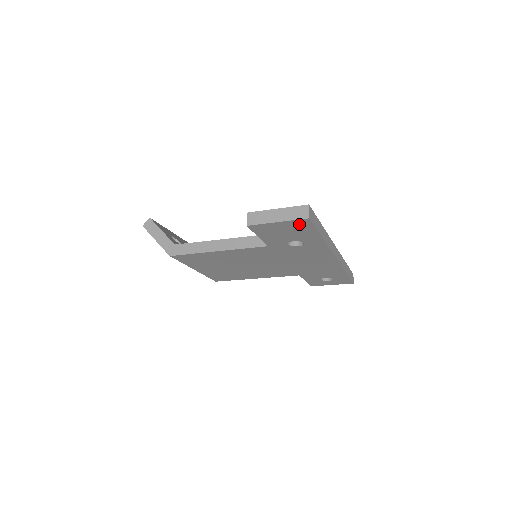
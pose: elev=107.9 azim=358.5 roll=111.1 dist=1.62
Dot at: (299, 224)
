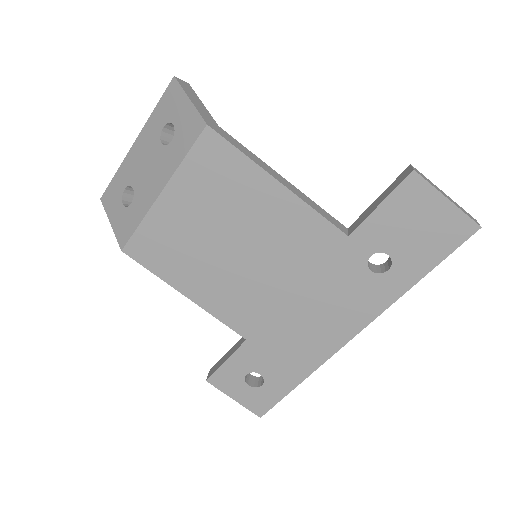
Dot at: (454, 228)
